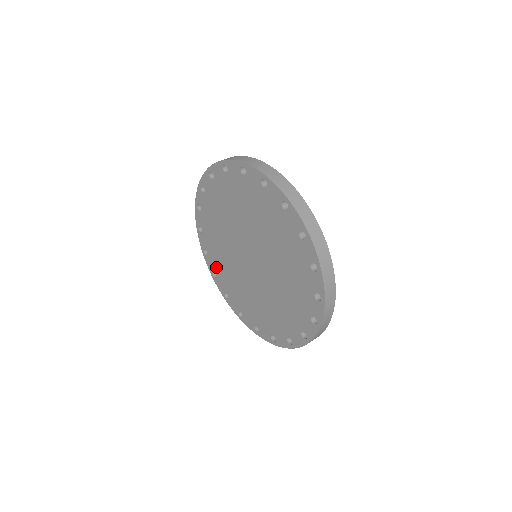
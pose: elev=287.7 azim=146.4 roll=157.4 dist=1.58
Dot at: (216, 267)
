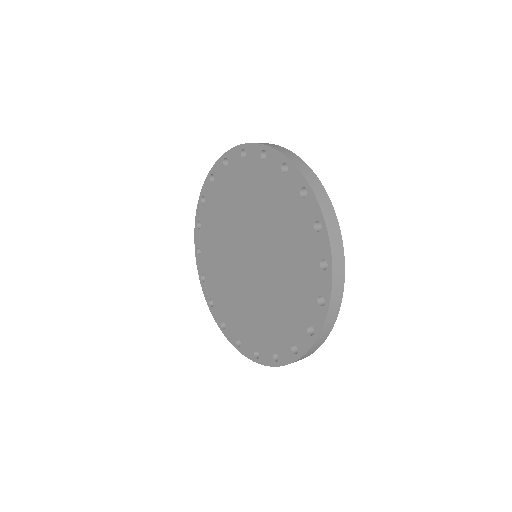
Dot at: (213, 291)
